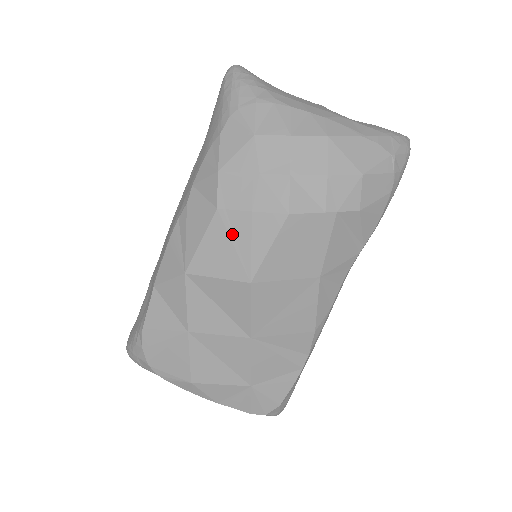
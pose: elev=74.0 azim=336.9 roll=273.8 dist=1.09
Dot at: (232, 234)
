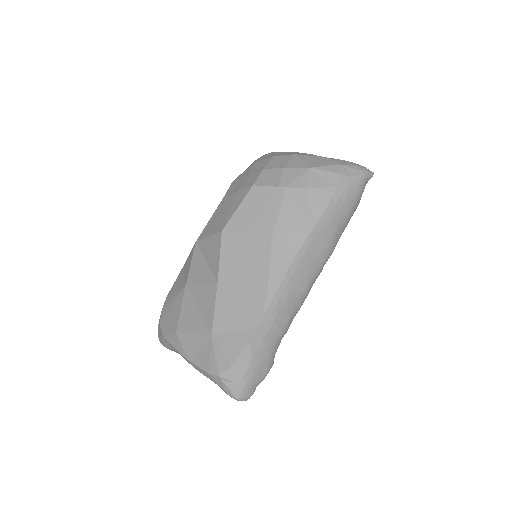
Dot at: (224, 208)
